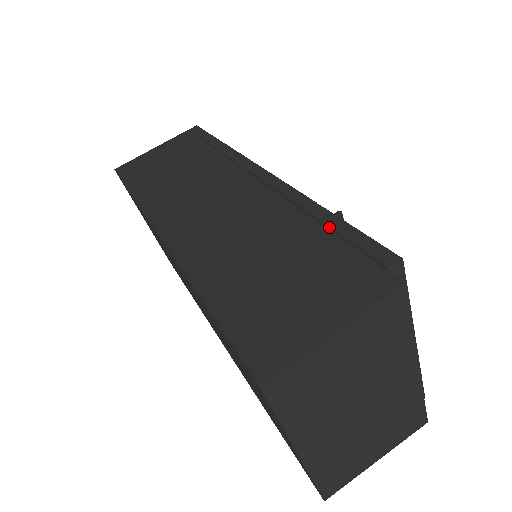
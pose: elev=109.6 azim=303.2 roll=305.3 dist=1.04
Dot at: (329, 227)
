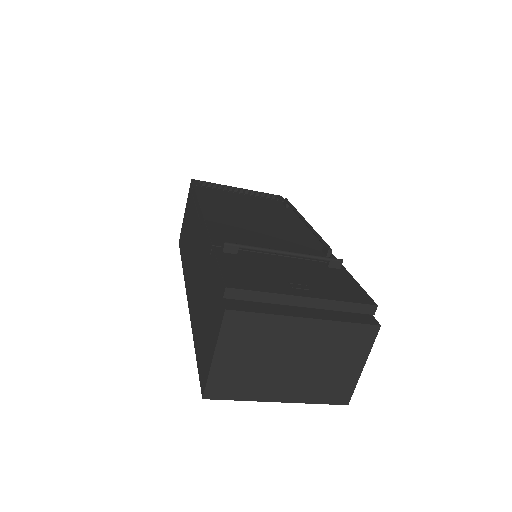
Dot at: (214, 268)
